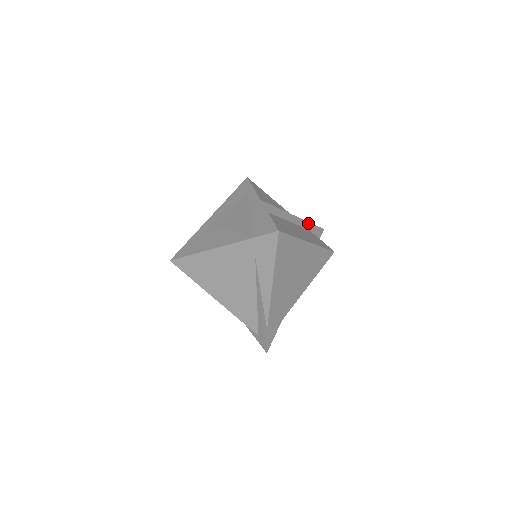
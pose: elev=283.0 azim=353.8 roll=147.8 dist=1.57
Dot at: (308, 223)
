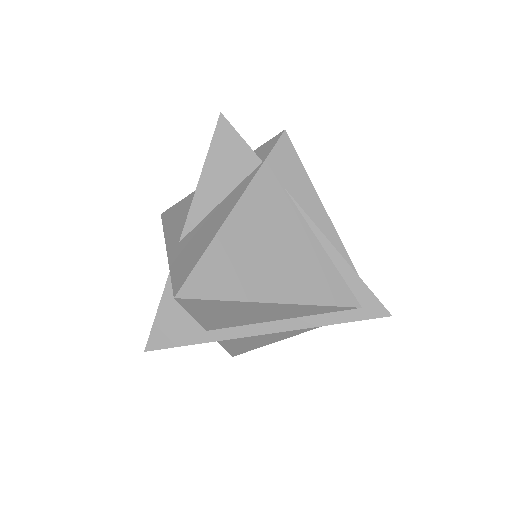
Dot at: occluded
